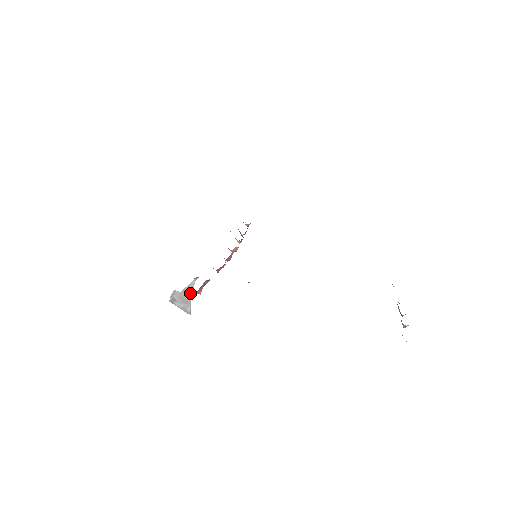
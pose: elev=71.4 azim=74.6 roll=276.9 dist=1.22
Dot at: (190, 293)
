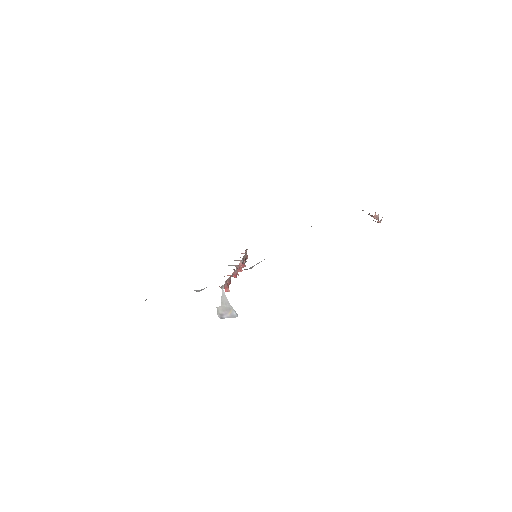
Dot at: (227, 301)
